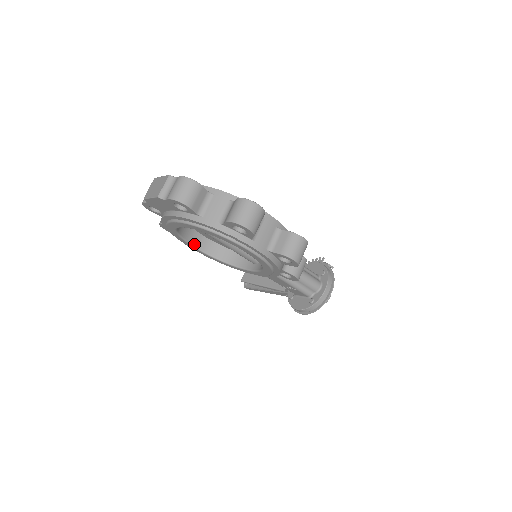
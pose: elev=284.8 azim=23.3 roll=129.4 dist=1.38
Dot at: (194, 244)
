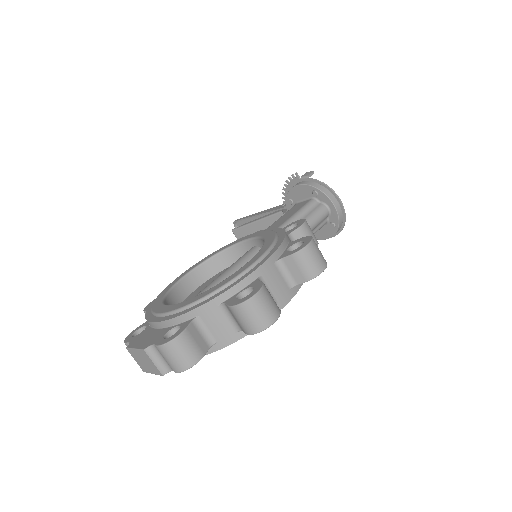
Dot at: occluded
